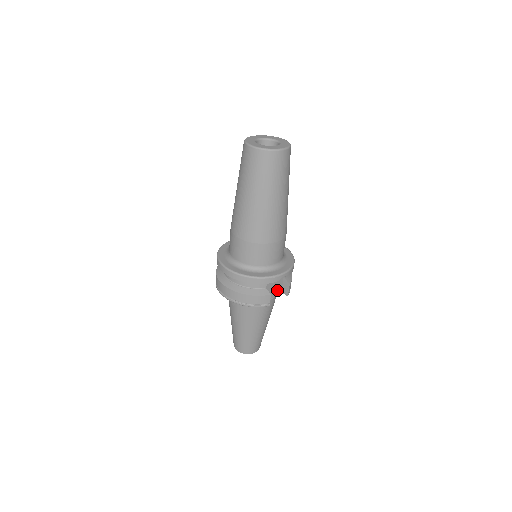
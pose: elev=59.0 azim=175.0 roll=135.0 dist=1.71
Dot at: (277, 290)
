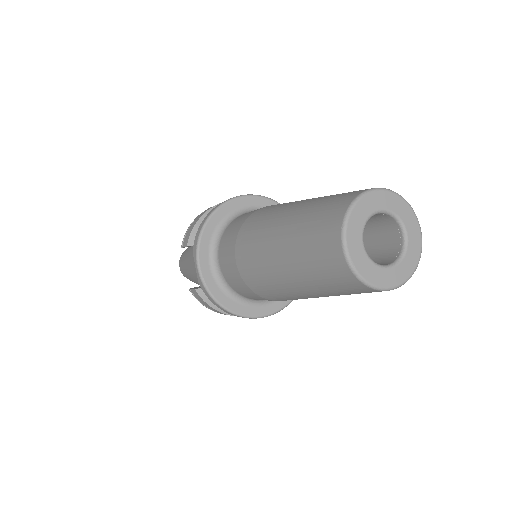
Dot at: occluded
